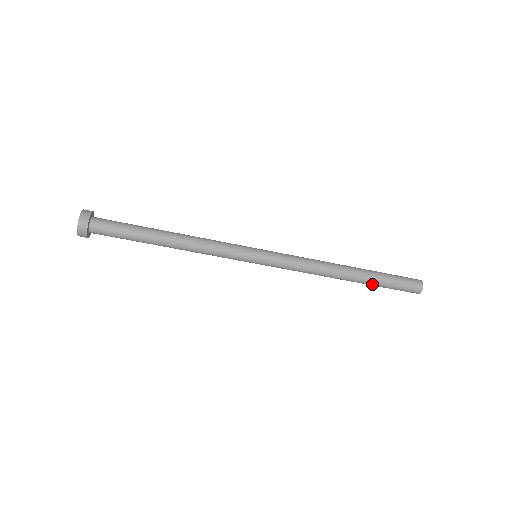
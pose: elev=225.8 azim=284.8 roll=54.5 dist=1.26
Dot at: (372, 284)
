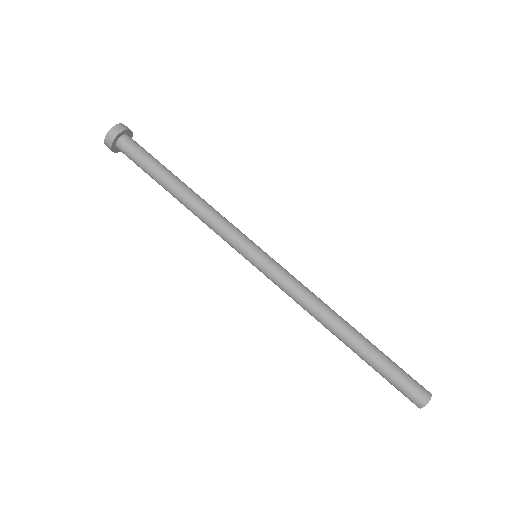
Dot at: (369, 359)
